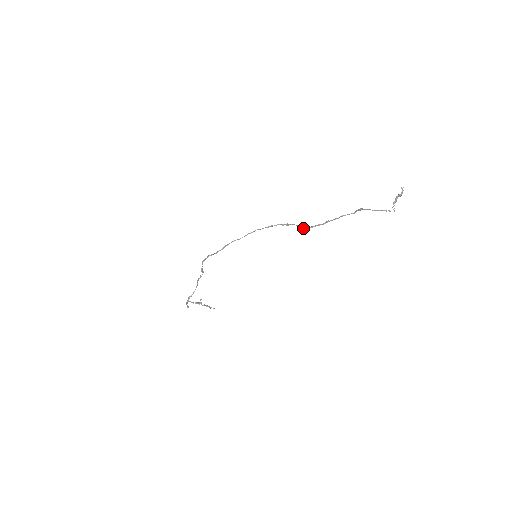
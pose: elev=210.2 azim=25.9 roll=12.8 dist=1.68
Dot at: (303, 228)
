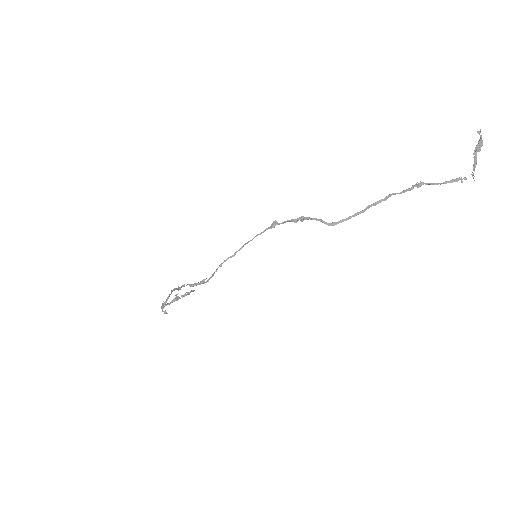
Dot at: (332, 224)
